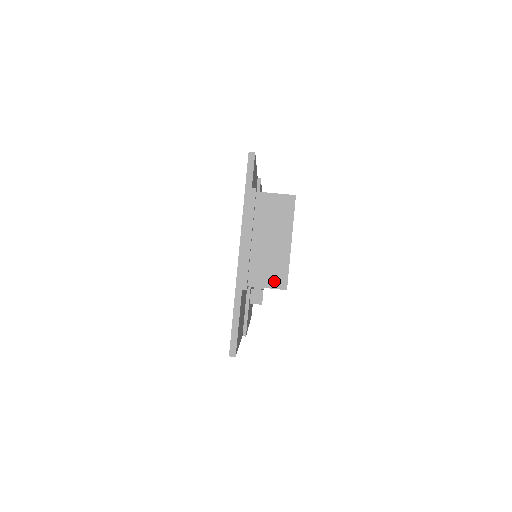
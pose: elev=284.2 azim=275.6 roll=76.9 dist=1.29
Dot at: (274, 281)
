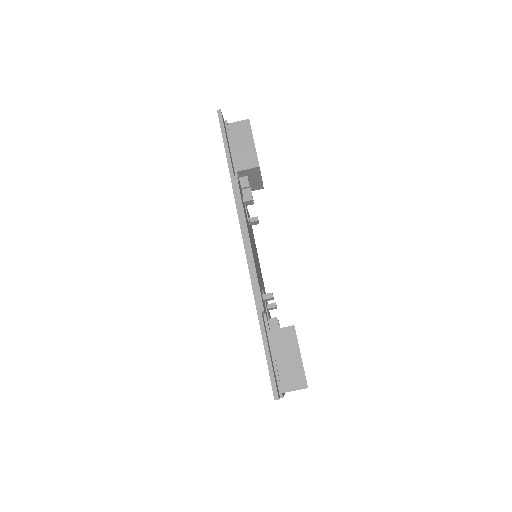
Dot at: occluded
